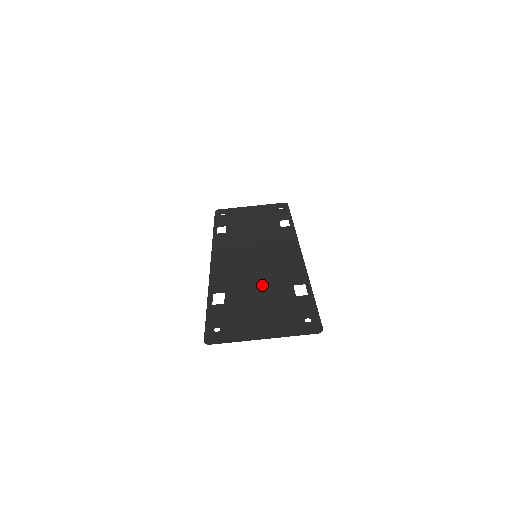
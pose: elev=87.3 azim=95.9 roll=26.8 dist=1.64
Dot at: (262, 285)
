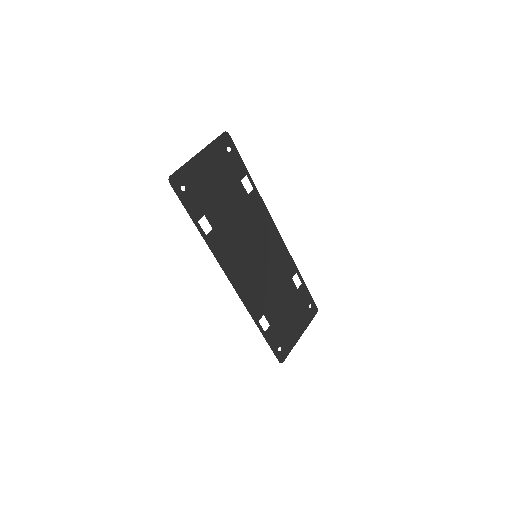
Dot at: (235, 214)
